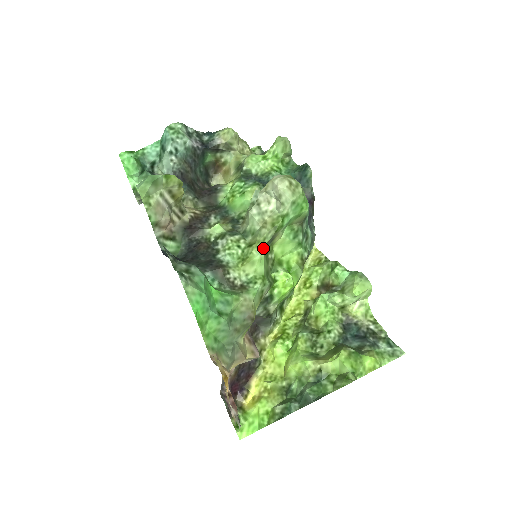
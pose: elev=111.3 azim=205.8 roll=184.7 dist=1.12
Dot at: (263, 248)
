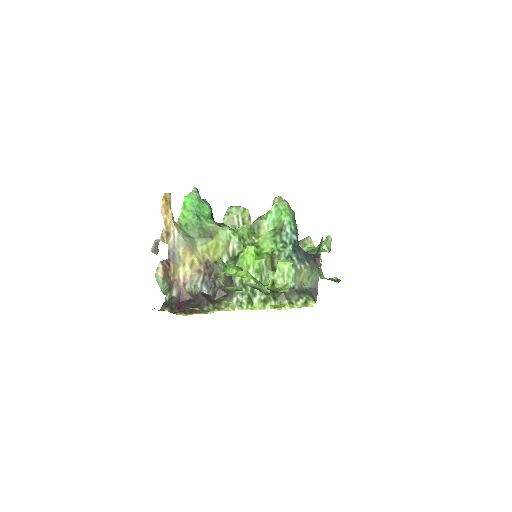
Dot at: (250, 225)
